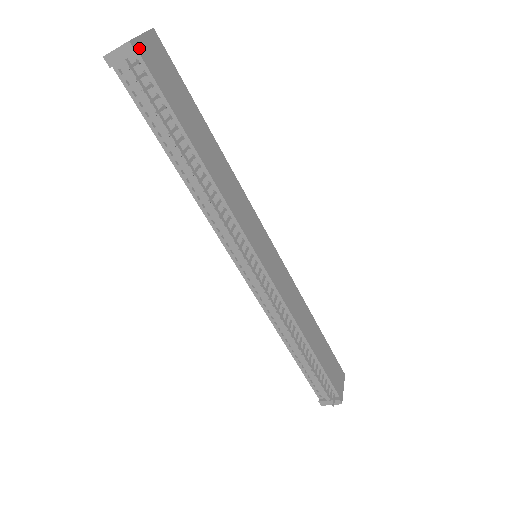
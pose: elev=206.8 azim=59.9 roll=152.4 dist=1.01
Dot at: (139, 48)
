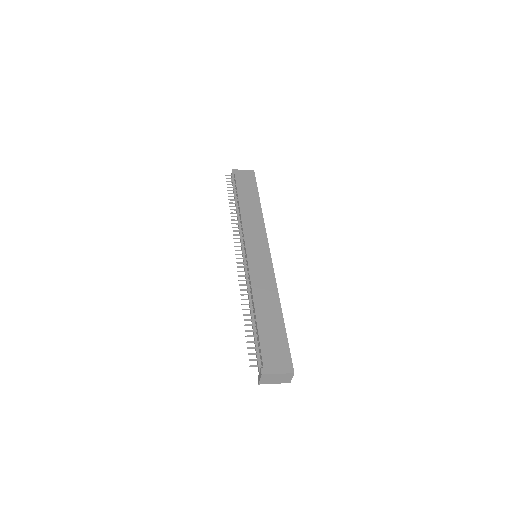
Dot at: (236, 172)
